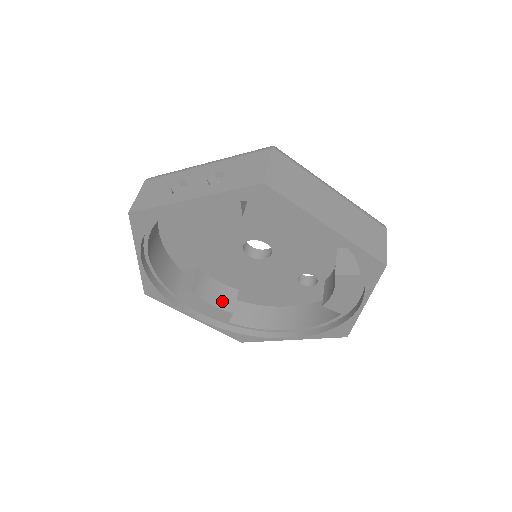
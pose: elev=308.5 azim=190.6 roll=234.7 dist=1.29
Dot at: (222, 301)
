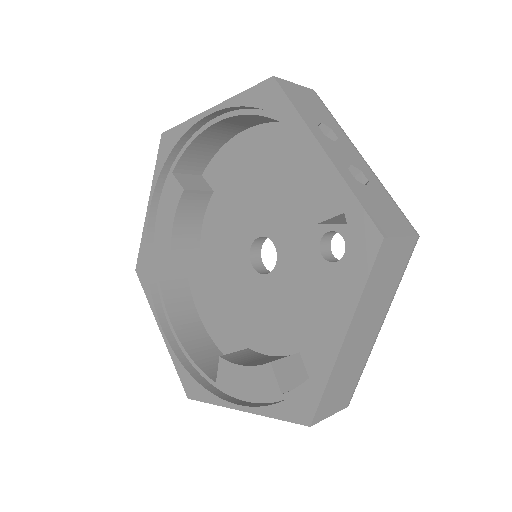
Dot at: occluded
